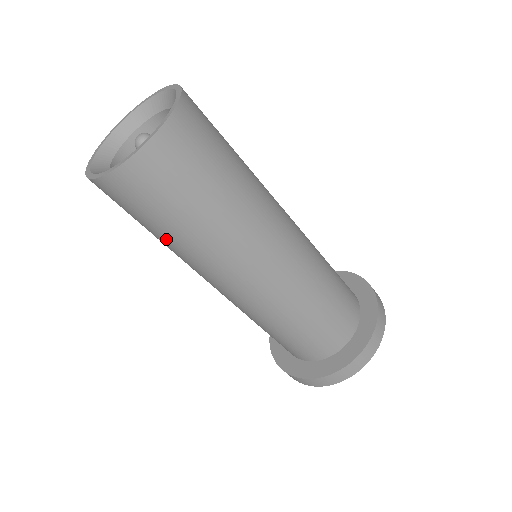
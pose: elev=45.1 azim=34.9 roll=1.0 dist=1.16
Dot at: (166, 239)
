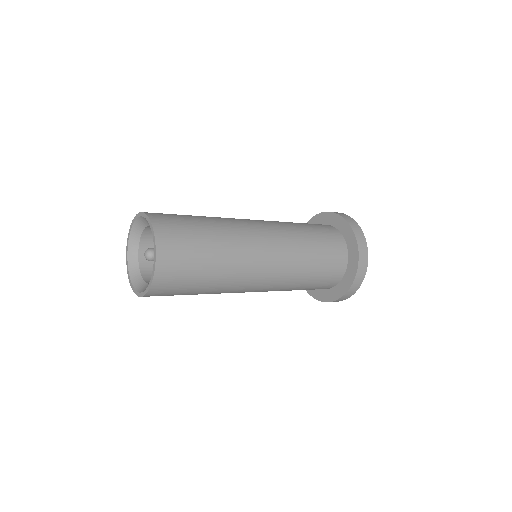
Dot at: occluded
